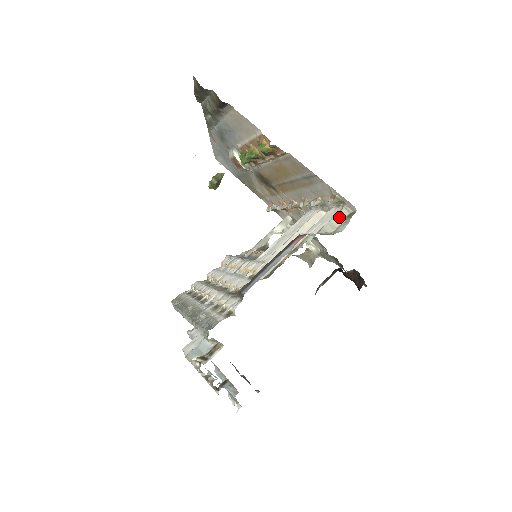
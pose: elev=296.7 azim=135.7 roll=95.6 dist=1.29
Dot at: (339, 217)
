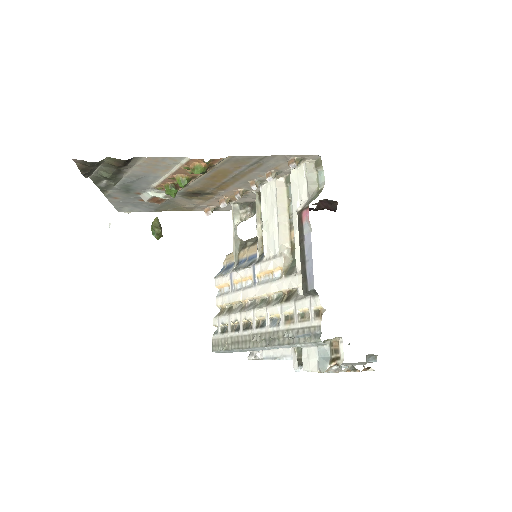
Dot at: (310, 172)
